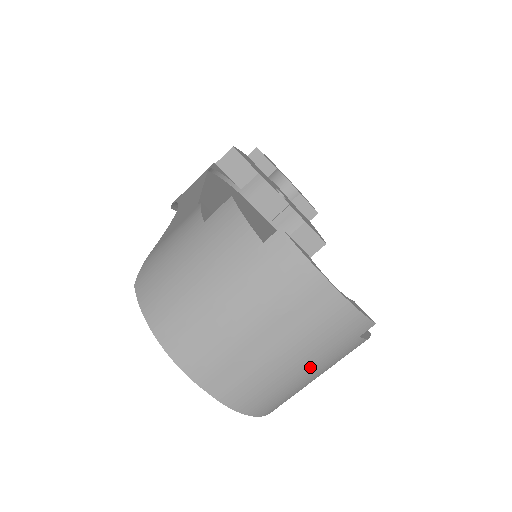
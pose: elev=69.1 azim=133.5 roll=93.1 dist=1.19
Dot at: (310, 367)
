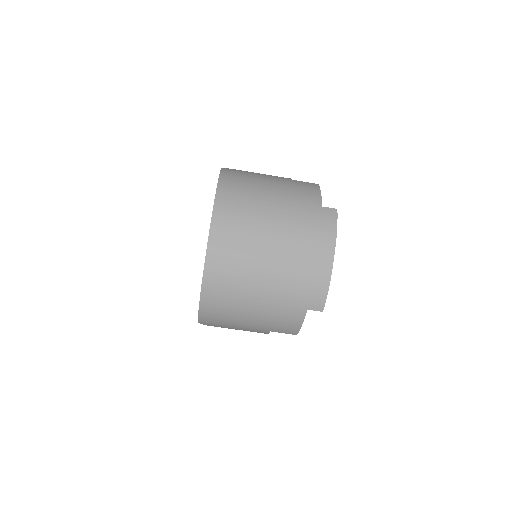
Dot at: (267, 295)
